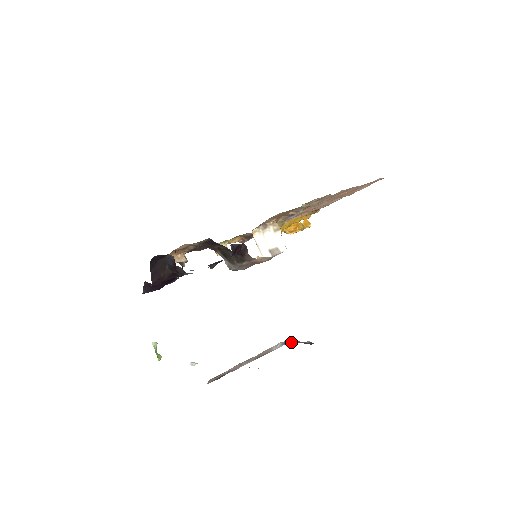
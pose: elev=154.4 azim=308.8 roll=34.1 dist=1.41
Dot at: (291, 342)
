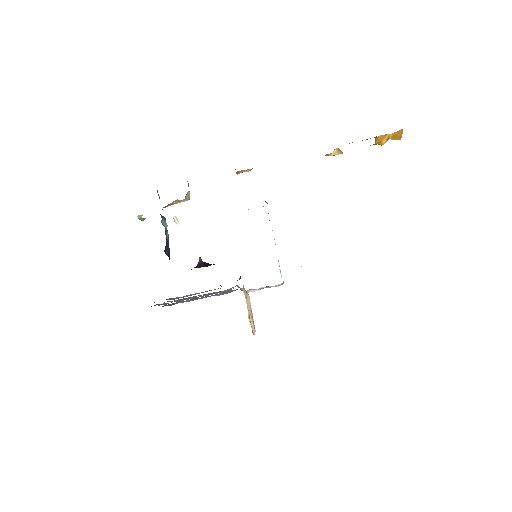
Dot at: occluded
